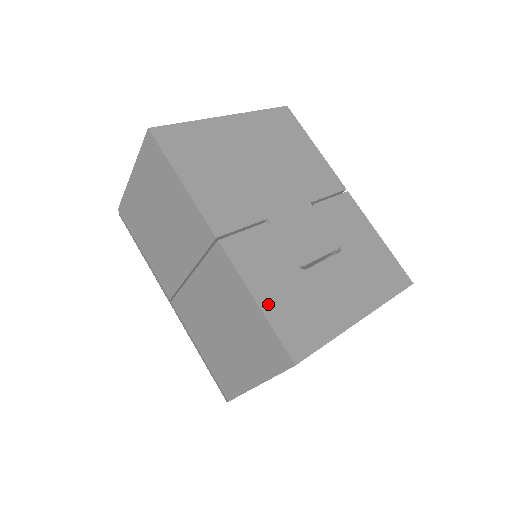
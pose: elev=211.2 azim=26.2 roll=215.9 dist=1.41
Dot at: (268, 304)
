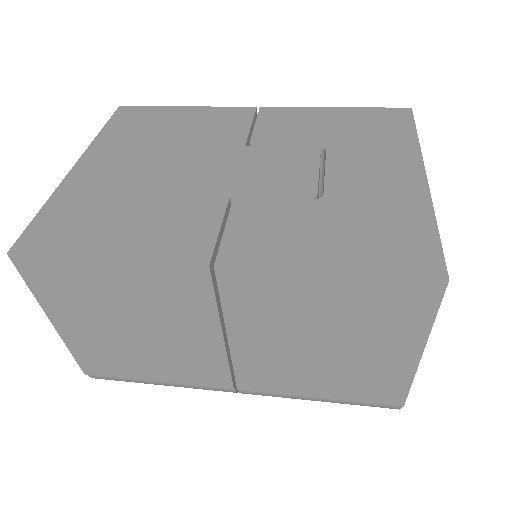
Dot at: (341, 261)
